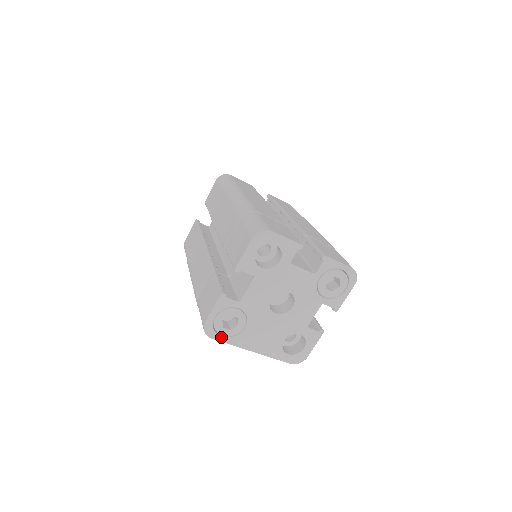
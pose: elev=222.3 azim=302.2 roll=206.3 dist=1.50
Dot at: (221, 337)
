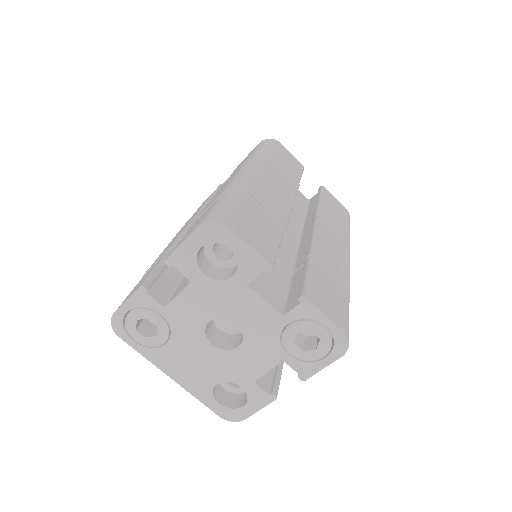
Dot at: (132, 341)
